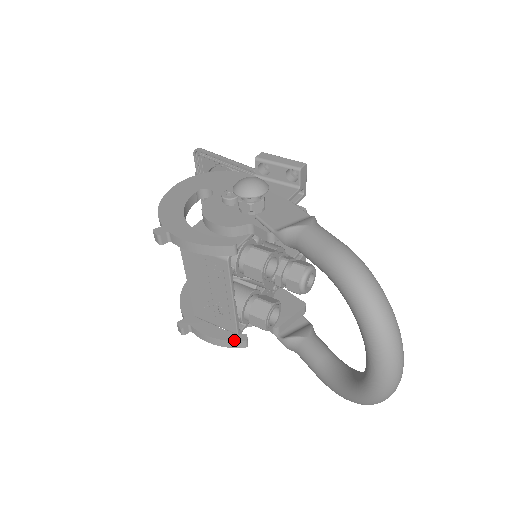
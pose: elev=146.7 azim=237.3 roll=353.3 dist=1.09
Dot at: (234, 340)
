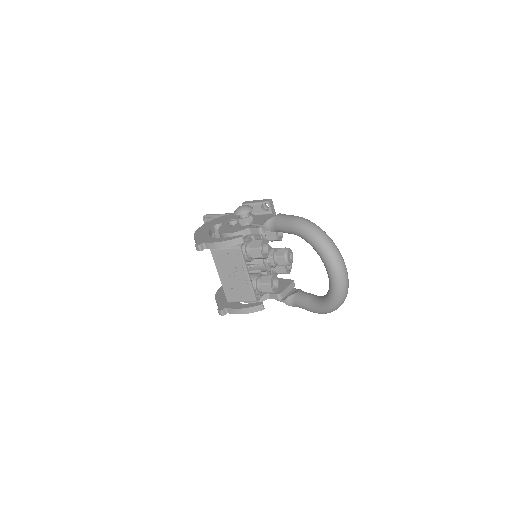
Dot at: (255, 306)
